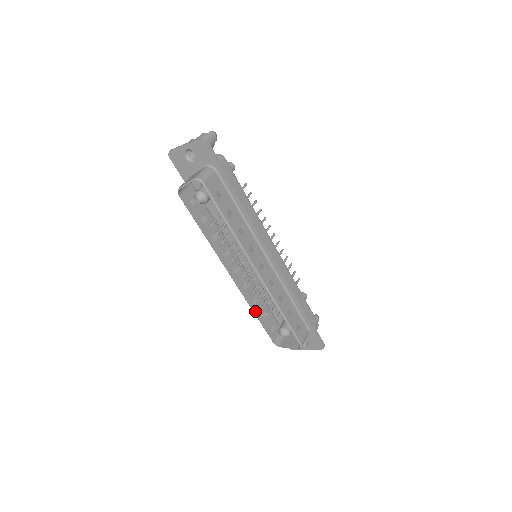
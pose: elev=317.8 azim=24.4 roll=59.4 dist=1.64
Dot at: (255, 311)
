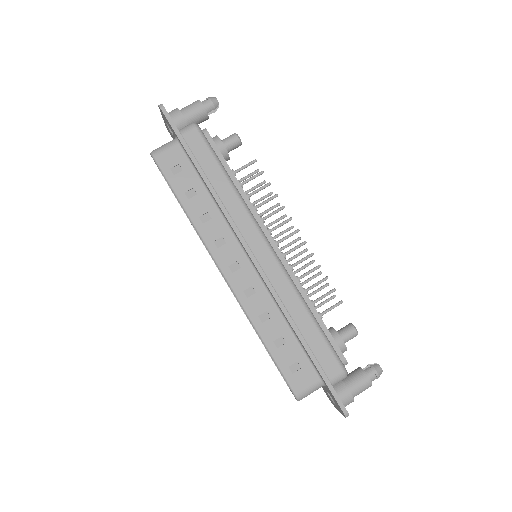
Dot at: occluded
